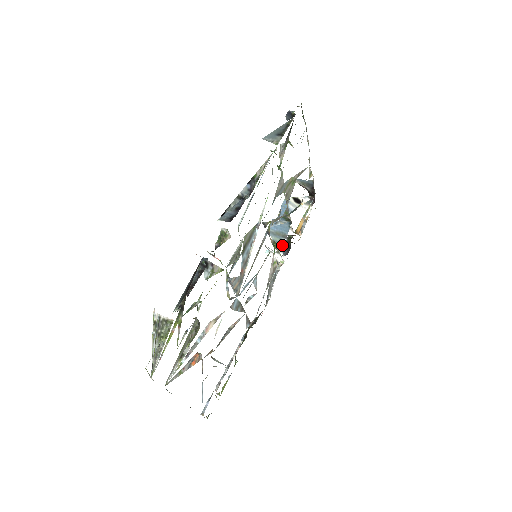
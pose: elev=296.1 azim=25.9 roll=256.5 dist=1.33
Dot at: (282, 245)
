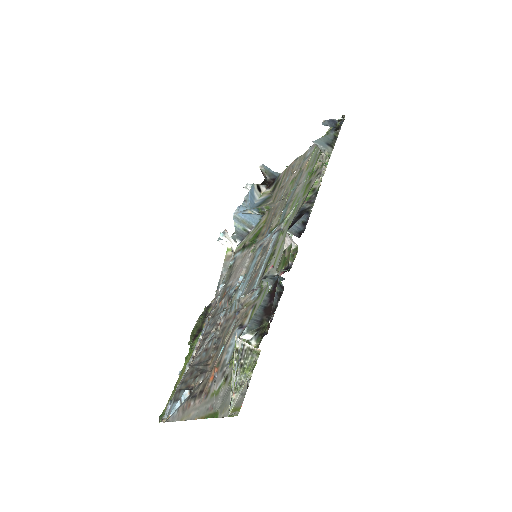
Dot at: (243, 234)
